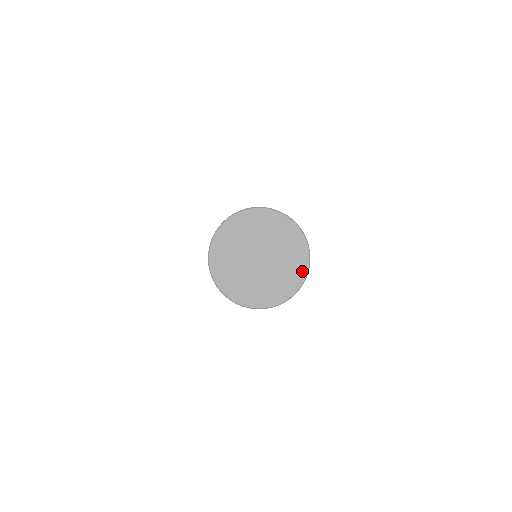
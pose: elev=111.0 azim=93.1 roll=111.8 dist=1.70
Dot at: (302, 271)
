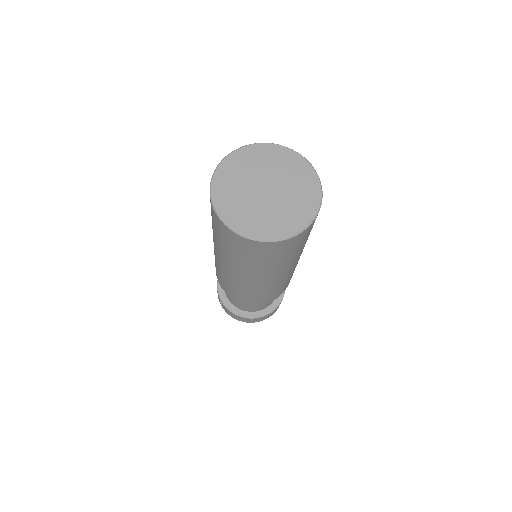
Dot at: (311, 212)
